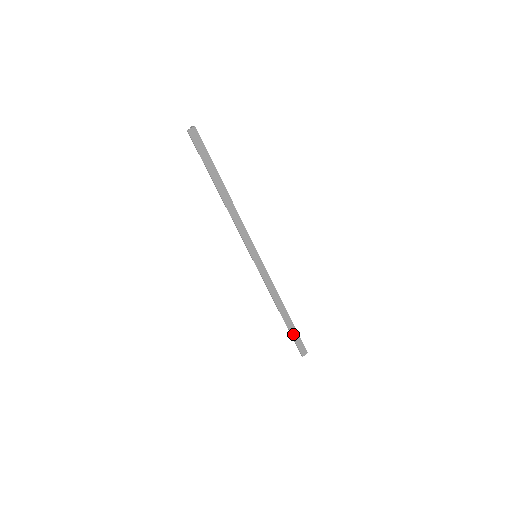
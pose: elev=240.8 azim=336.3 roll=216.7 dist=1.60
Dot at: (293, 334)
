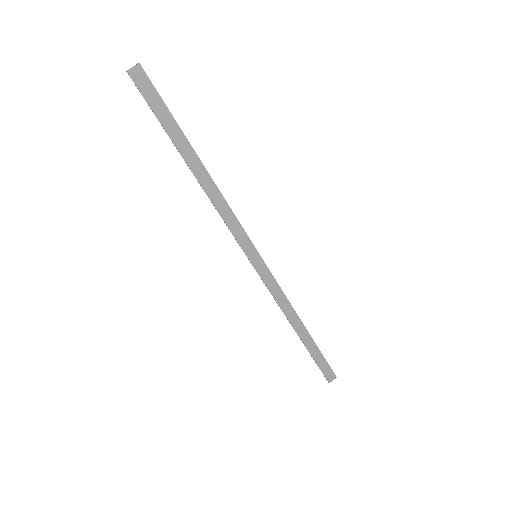
Dot at: (315, 356)
